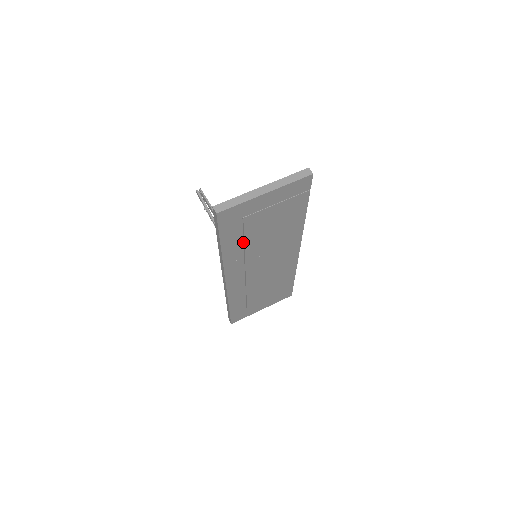
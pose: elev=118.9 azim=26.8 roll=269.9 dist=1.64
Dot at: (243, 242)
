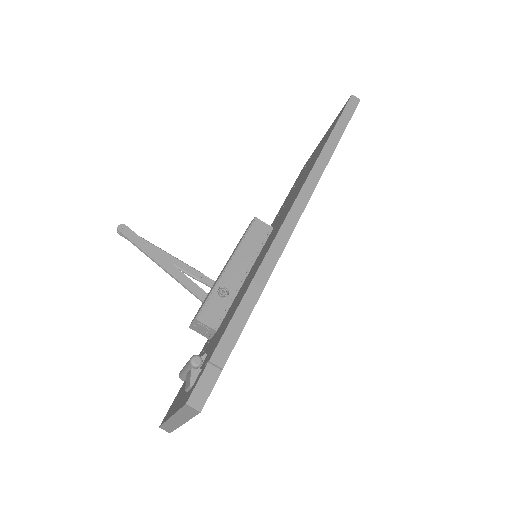
Dot at: occluded
